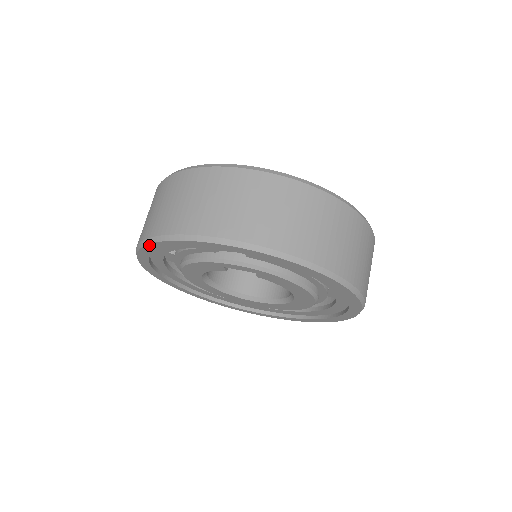
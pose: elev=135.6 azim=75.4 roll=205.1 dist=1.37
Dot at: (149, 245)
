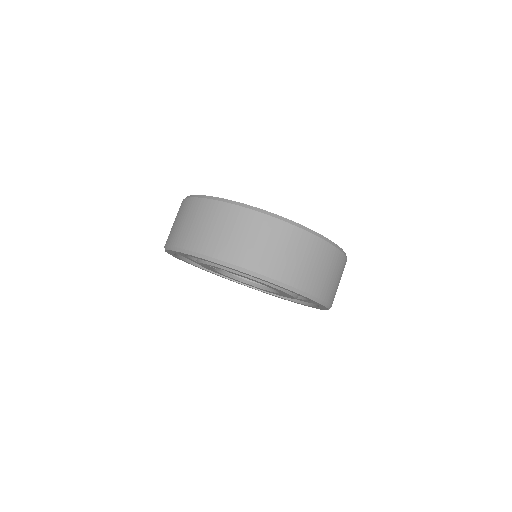
Dot at: (167, 252)
